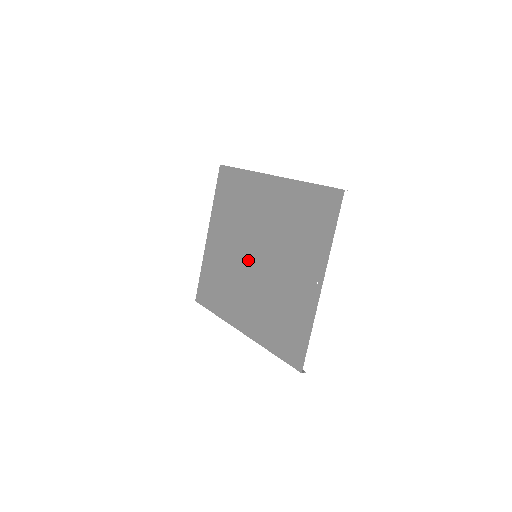
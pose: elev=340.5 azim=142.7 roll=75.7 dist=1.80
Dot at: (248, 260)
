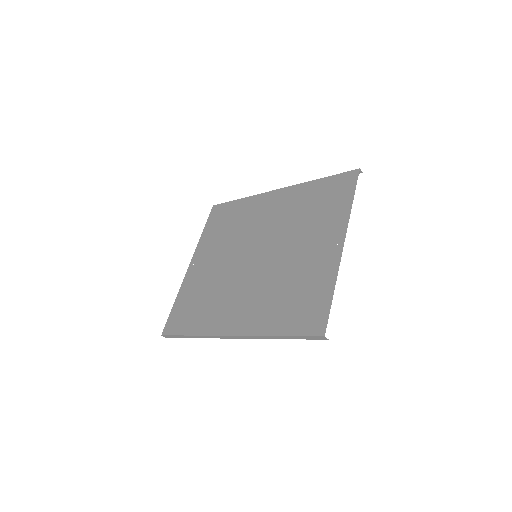
Dot at: (245, 263)
